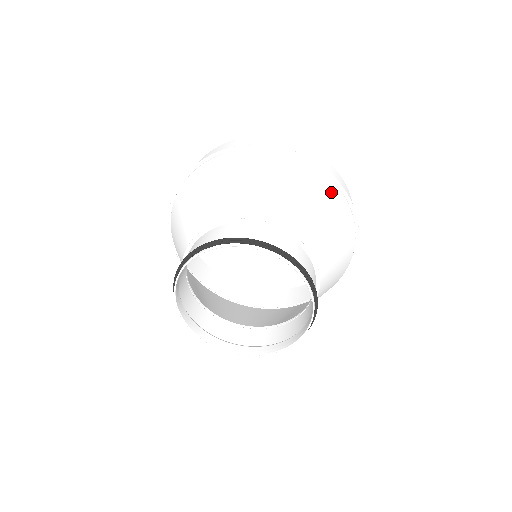
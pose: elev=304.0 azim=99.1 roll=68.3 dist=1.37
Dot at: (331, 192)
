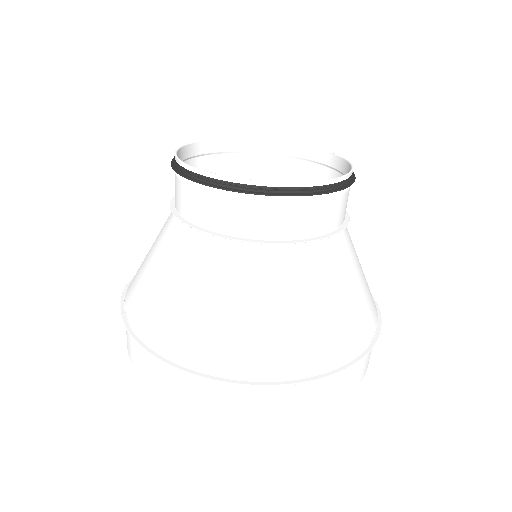
Dot at: occluded
